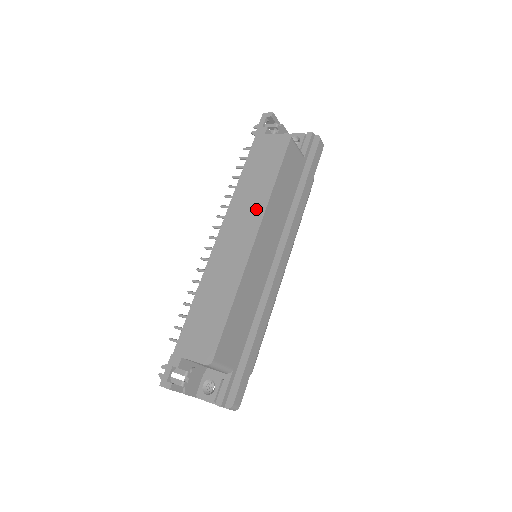
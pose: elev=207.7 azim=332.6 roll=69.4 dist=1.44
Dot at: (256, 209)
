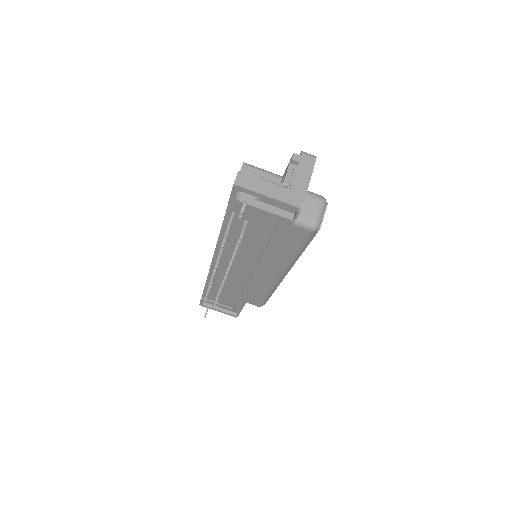
Dot at: occluded
